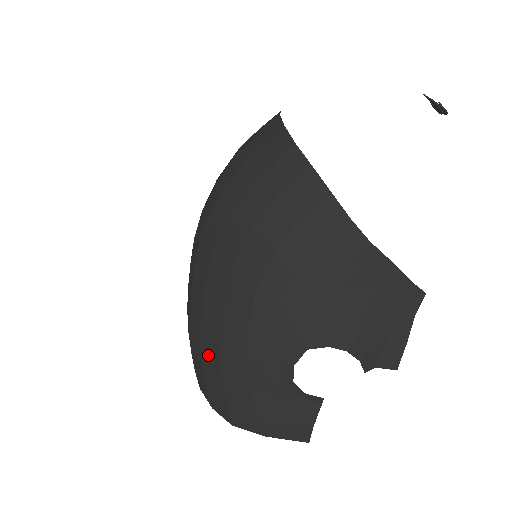
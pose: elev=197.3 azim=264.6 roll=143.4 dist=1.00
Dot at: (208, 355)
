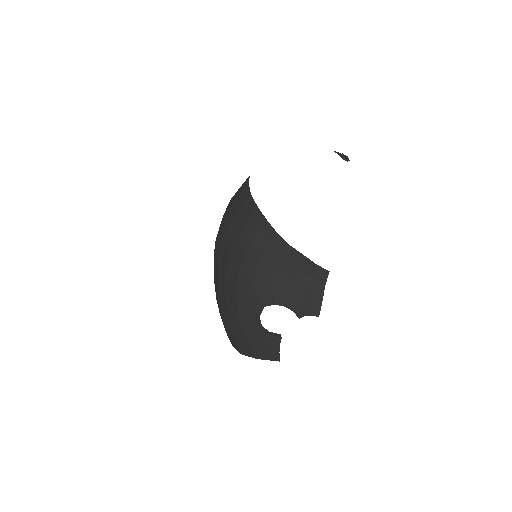
Dot at: (223, 315)
